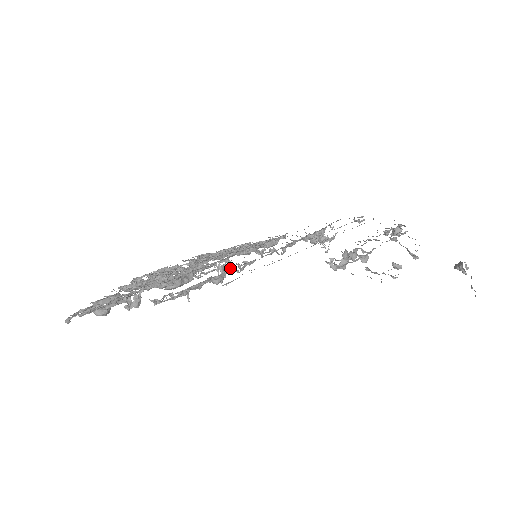
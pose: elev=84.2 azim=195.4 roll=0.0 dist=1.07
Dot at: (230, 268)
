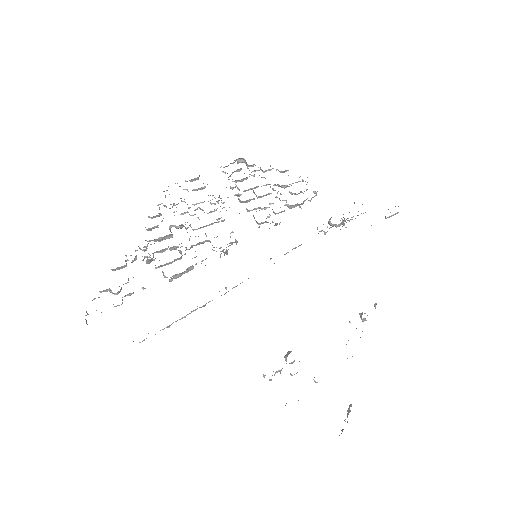
Dot at: occluded
